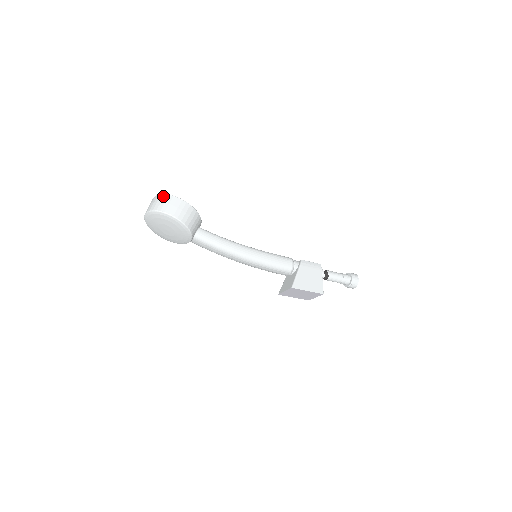
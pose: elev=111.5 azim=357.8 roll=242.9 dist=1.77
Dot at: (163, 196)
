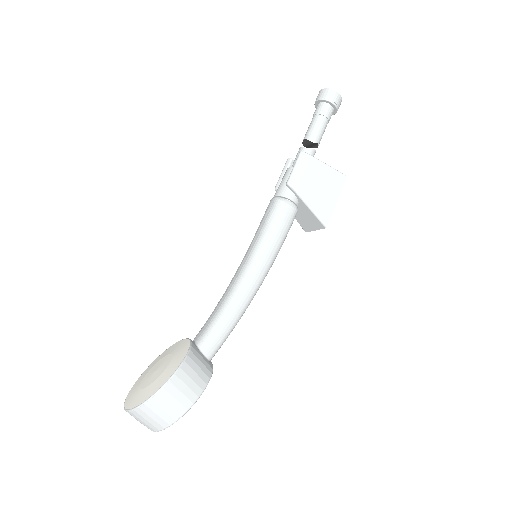
Dot at: (141, 412)
